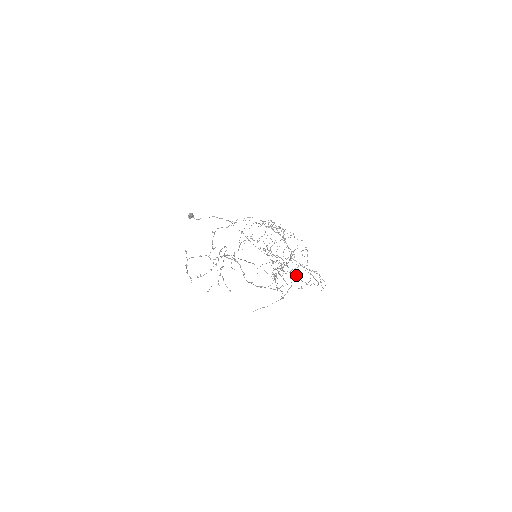
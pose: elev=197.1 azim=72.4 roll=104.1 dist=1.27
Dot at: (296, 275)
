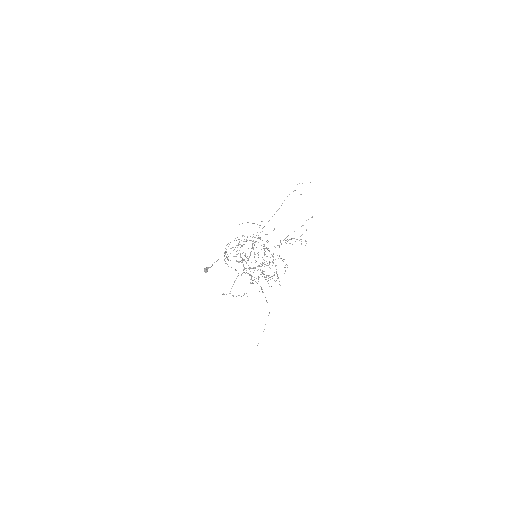
Dot at: occluded
